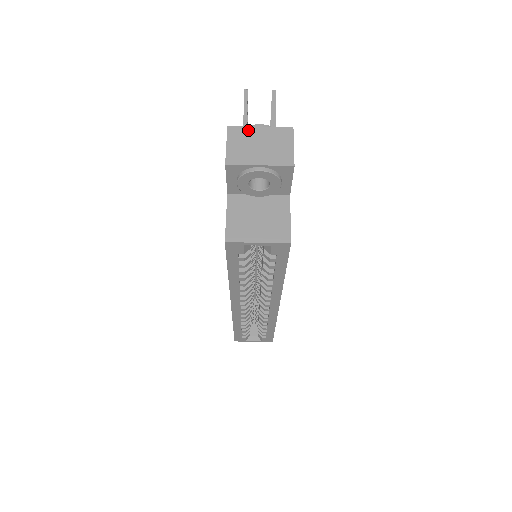
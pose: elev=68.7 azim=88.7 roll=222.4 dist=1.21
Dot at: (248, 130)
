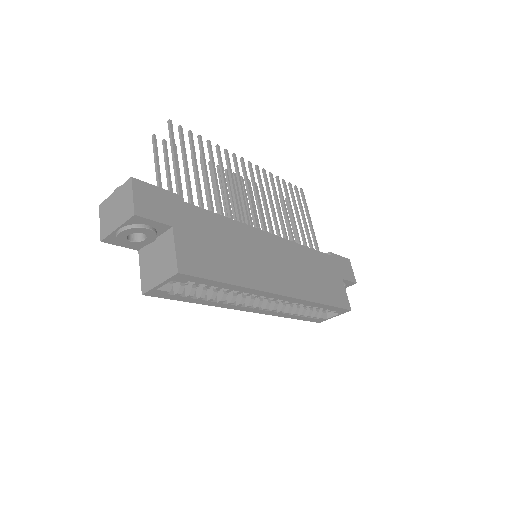
Dot at: (109, 200)
